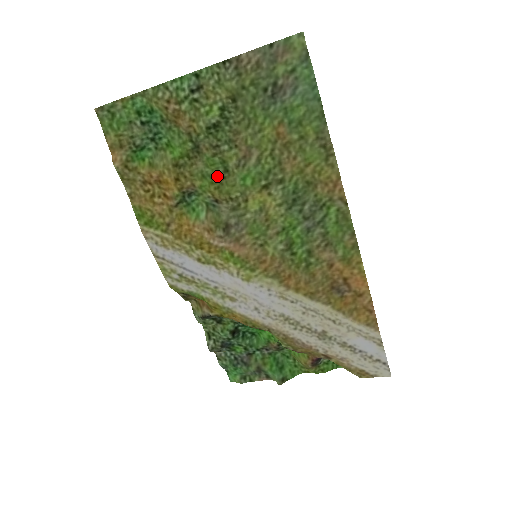
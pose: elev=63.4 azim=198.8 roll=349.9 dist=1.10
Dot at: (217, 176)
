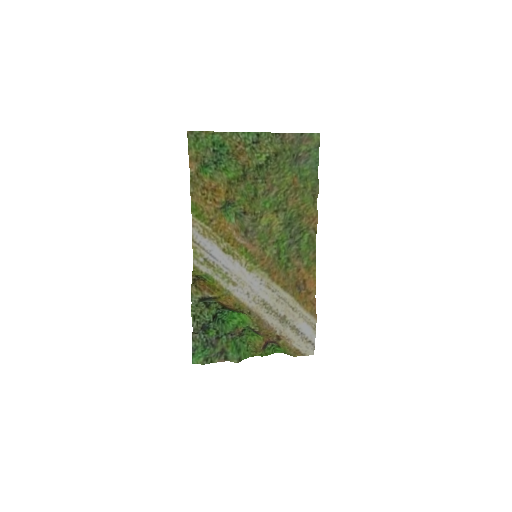
Dot at: (250, 197)
